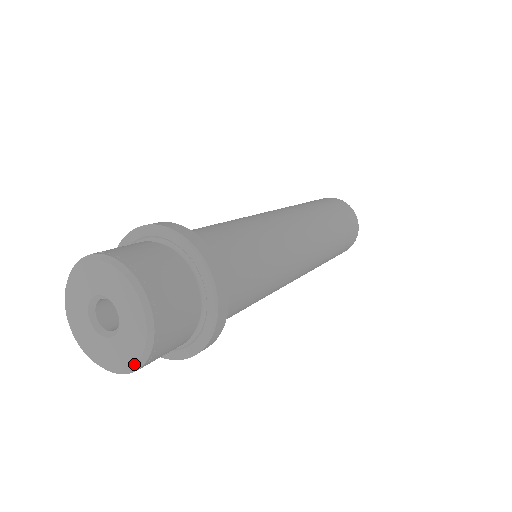
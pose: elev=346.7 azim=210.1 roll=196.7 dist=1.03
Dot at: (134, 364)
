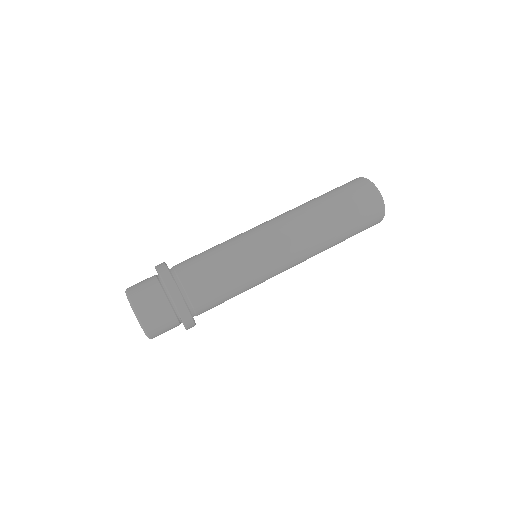
Dot at: occluded
